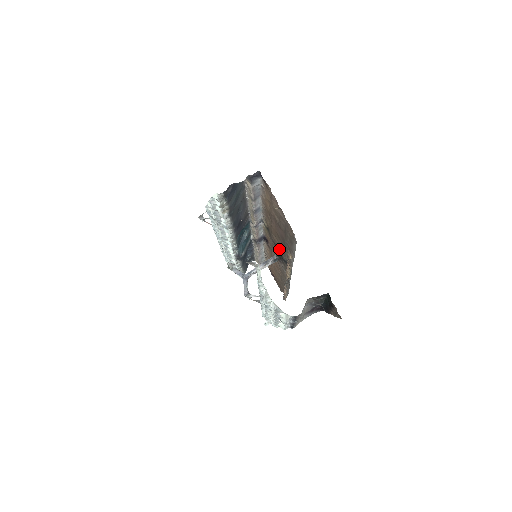
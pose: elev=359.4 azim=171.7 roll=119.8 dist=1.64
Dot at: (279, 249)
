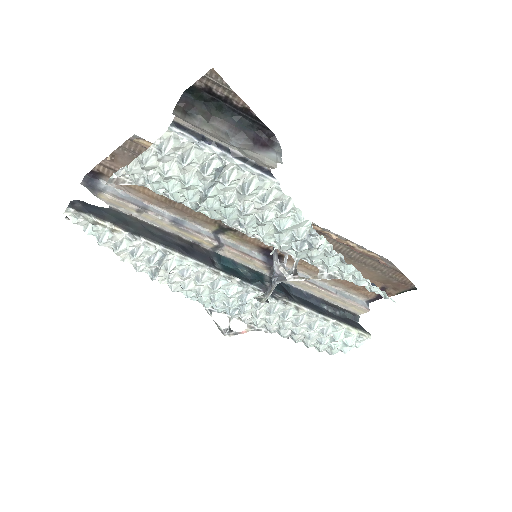
Dot at: occluded
